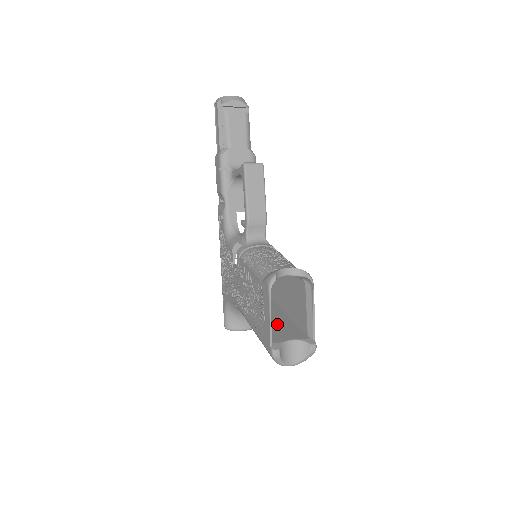
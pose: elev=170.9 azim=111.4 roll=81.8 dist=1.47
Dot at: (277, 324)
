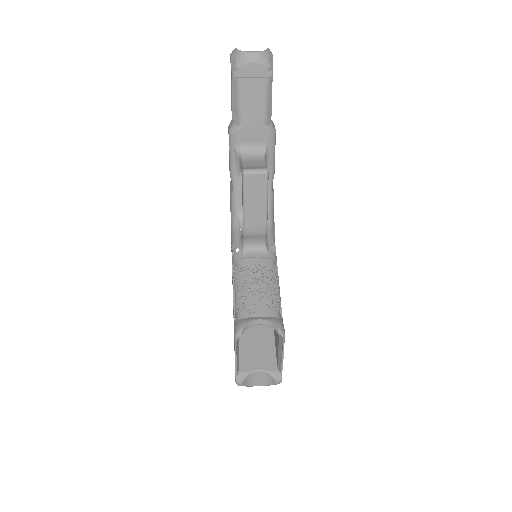
Dot at: (256, 340)
